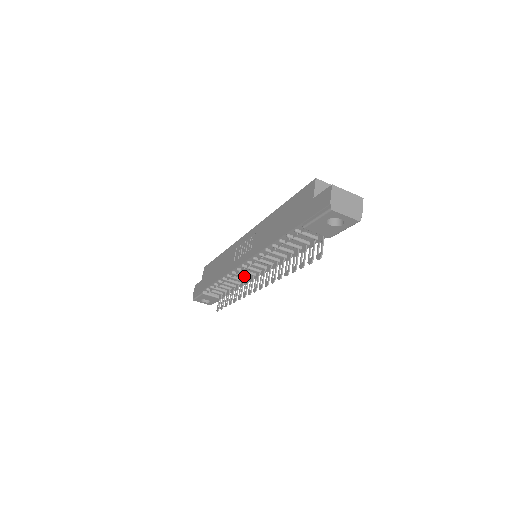
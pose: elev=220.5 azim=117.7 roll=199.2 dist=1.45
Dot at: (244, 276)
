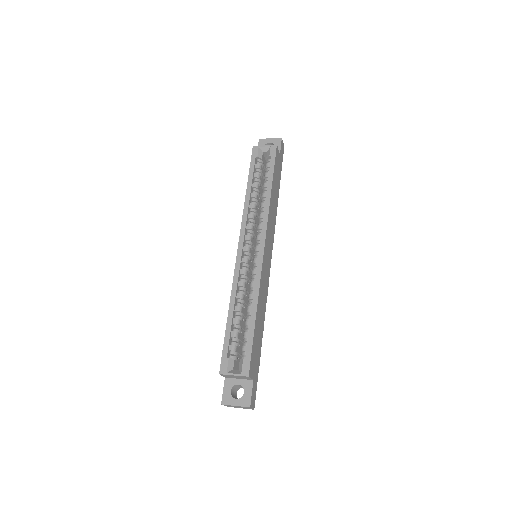
Dot at: occluded
